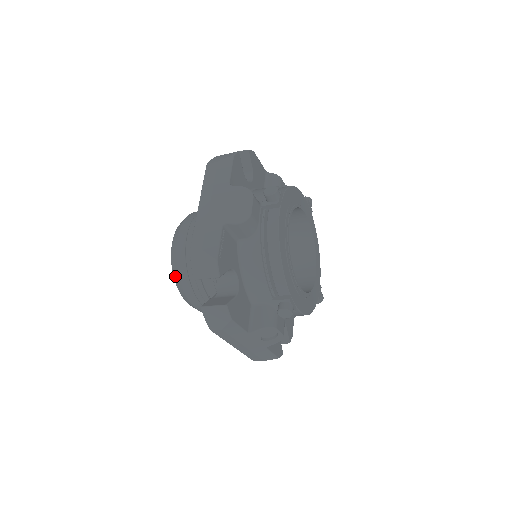
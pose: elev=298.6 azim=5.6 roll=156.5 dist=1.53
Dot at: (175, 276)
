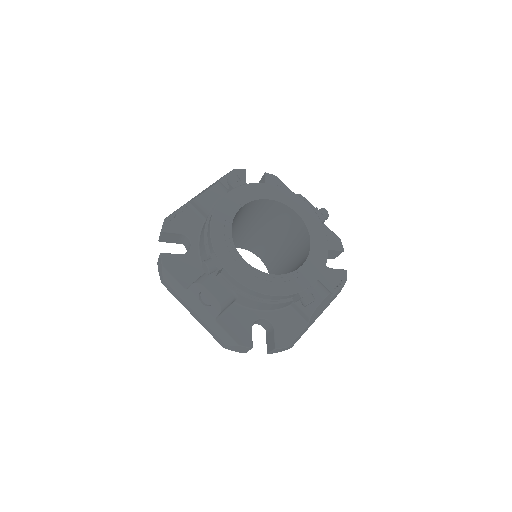
Dot at: occluded
